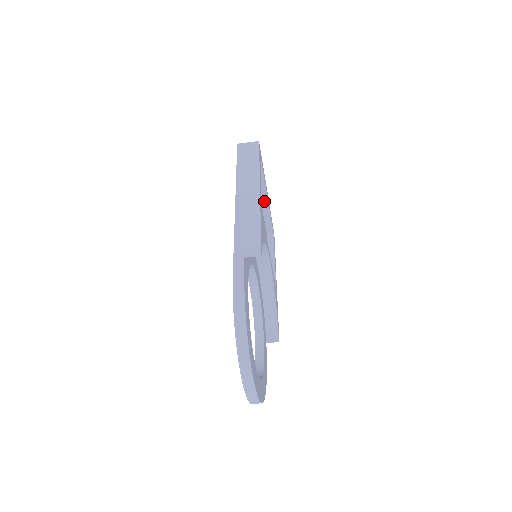
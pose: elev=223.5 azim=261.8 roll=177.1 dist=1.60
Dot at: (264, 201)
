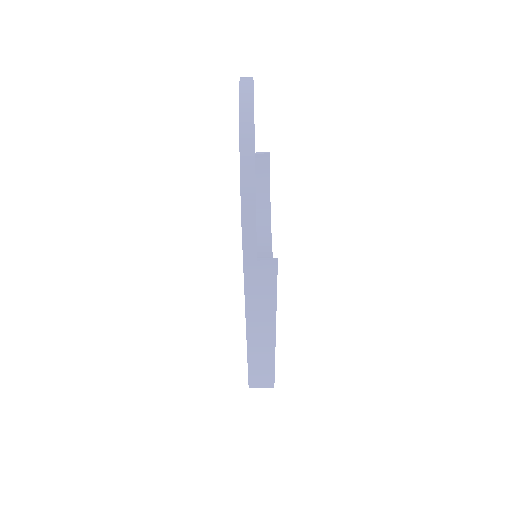
Dot at: occluded
